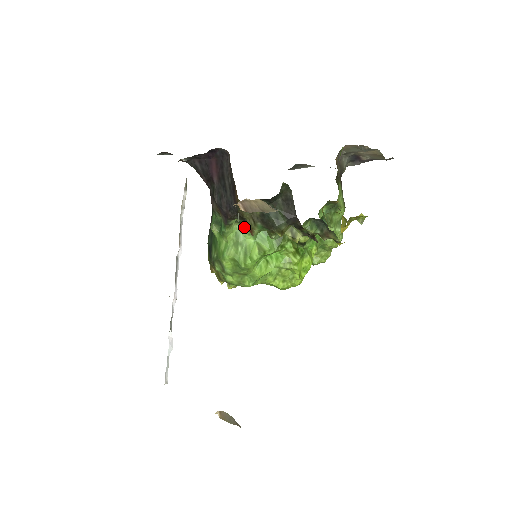
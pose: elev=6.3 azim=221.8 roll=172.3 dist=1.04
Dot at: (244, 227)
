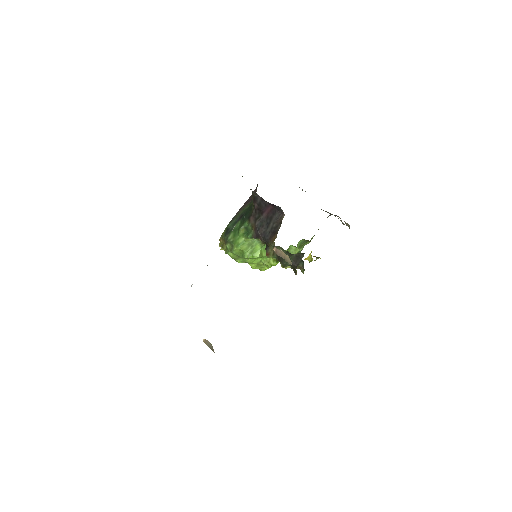
Dot at: (260, 240)
